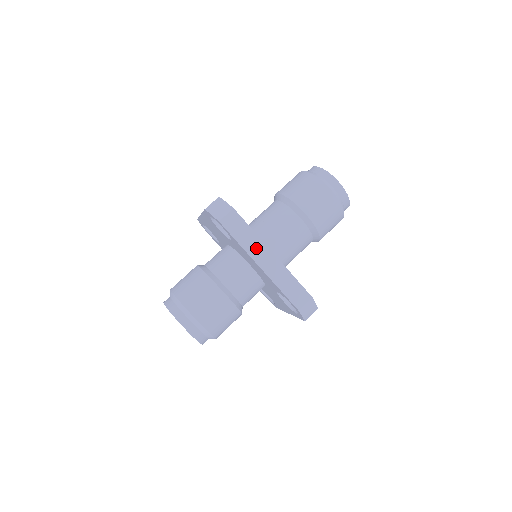
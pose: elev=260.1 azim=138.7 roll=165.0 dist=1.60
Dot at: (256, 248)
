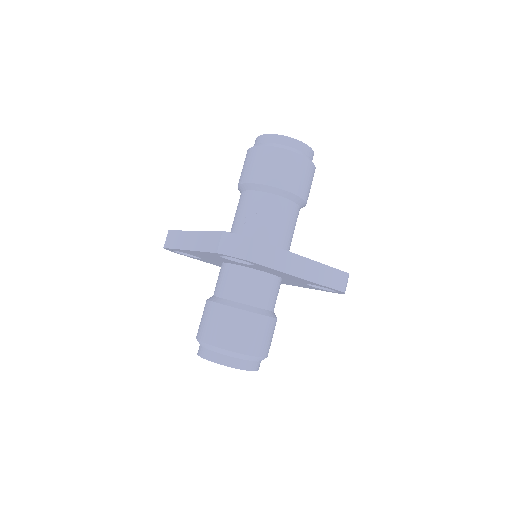
Dot at: (288, 262)
